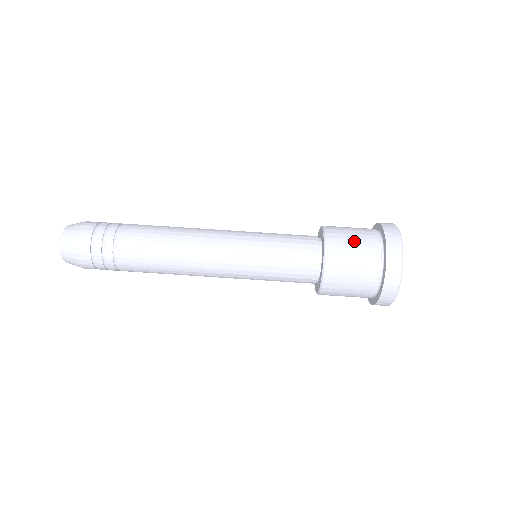
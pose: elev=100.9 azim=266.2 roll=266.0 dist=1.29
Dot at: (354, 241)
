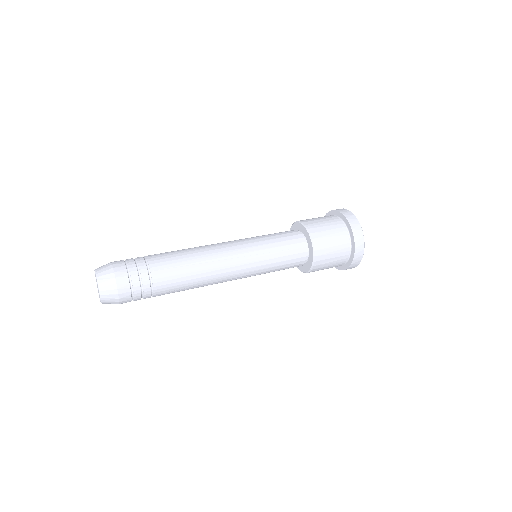
Dot at: (318, 218)
